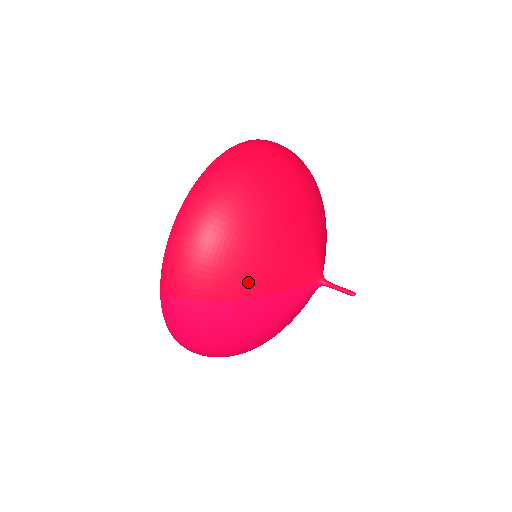
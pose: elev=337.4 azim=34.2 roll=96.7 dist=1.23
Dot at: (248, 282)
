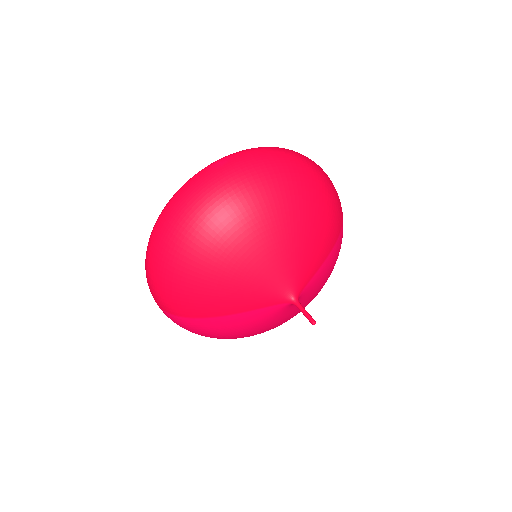
Dot at: (207, 306)
